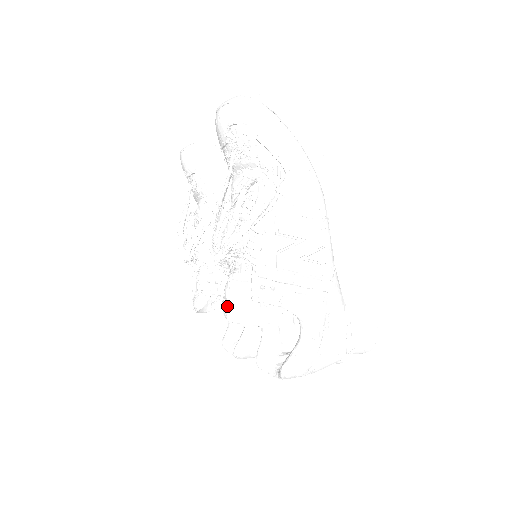
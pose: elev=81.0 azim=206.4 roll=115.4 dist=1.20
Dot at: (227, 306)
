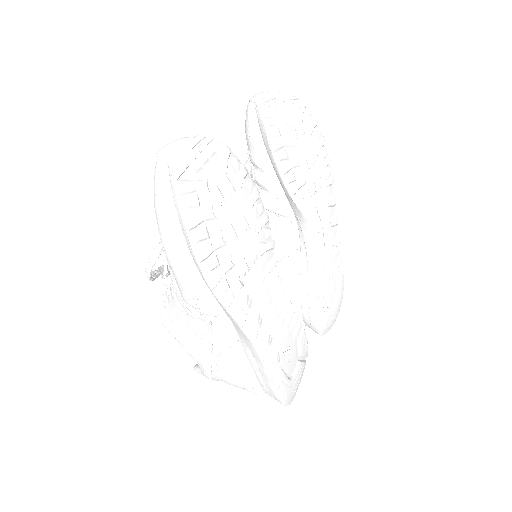
Dot at: occluded
